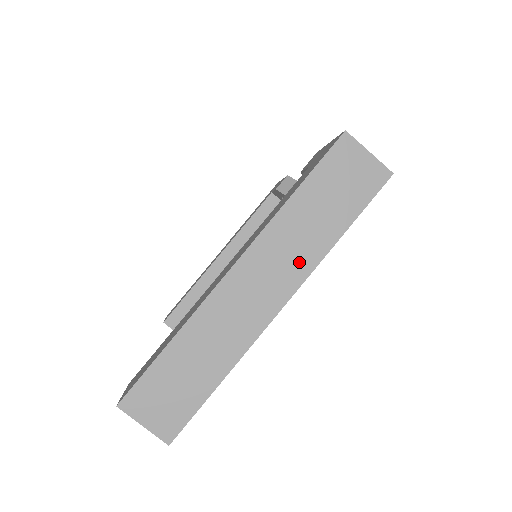
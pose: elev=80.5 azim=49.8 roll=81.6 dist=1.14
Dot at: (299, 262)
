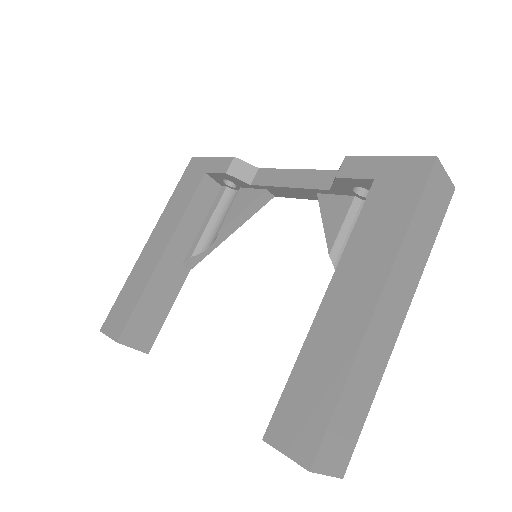
Dot at: (412, 280)
